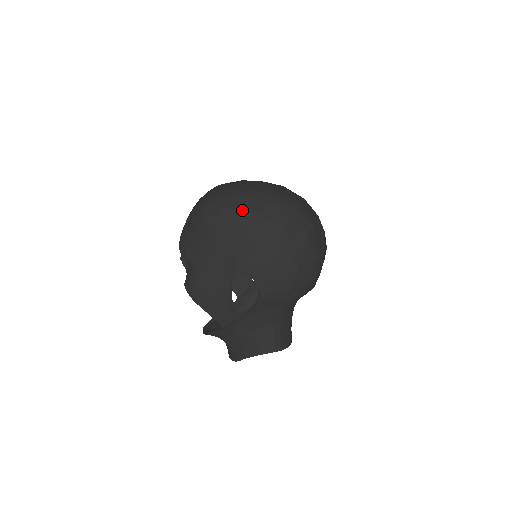
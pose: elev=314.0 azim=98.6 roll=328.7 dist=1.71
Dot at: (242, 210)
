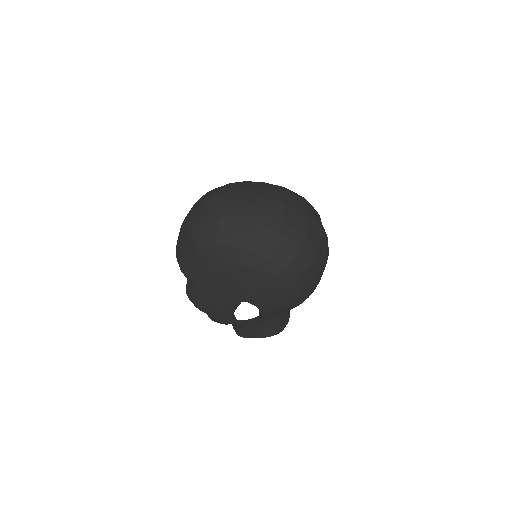
Dot at: (241, 250)
